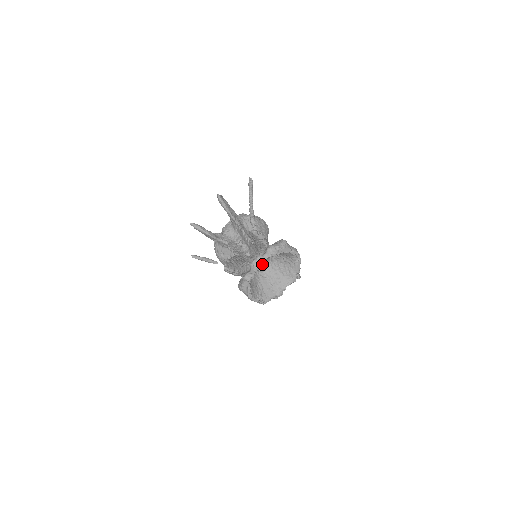
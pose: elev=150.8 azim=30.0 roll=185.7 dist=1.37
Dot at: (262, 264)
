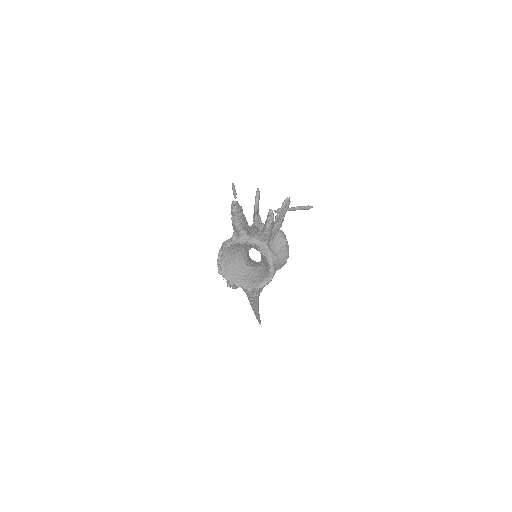
Dot at: (250, 243)
